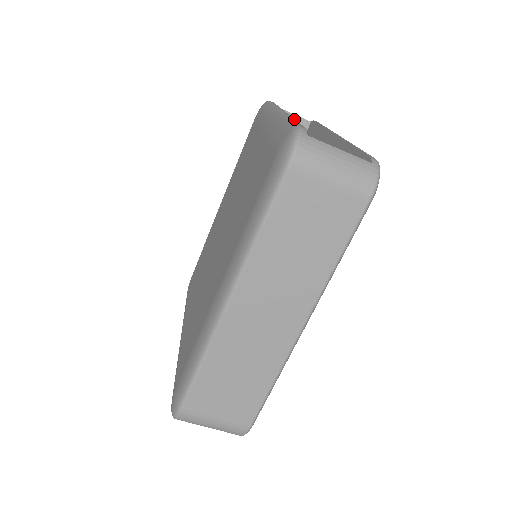
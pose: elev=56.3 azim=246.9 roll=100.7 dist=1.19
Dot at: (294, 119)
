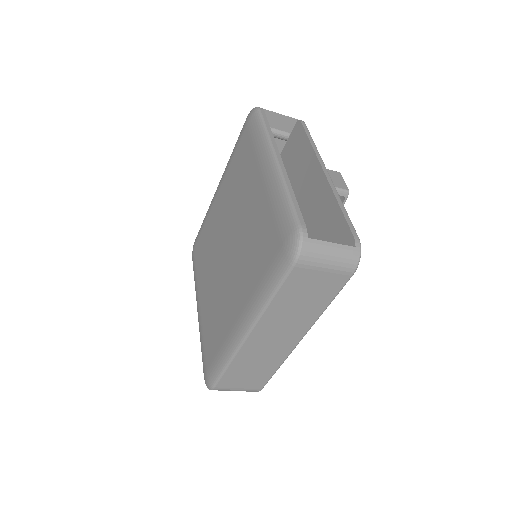
Dot at: (293, 192)
